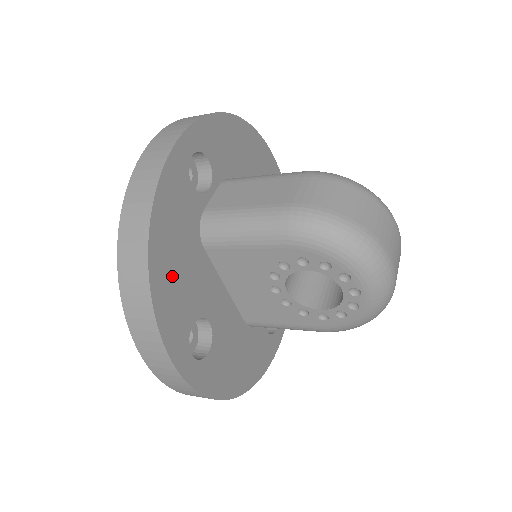
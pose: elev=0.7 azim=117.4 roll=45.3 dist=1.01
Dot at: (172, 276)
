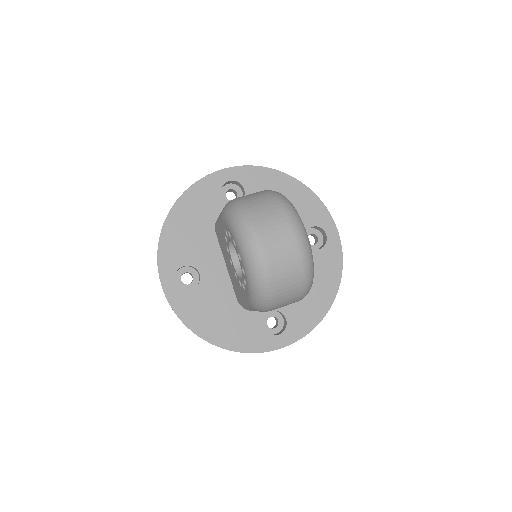
Dot at: (181, 231)
